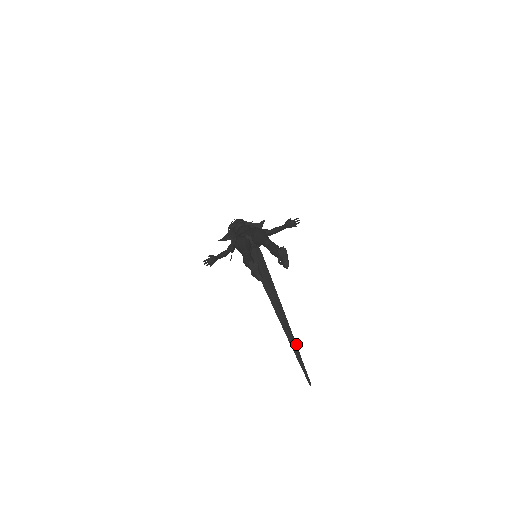
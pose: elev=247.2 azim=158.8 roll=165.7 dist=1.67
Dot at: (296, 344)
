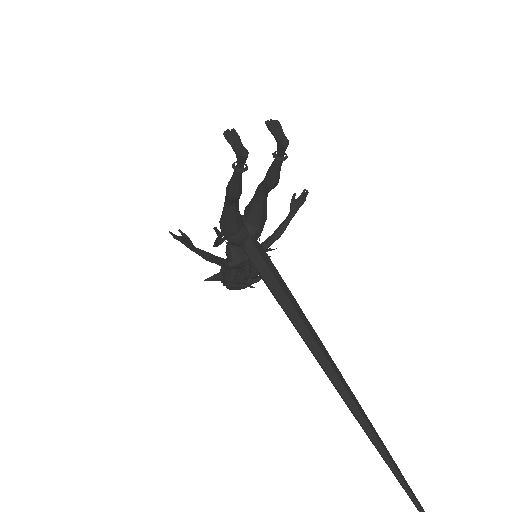
Dot at: (361, 408)
